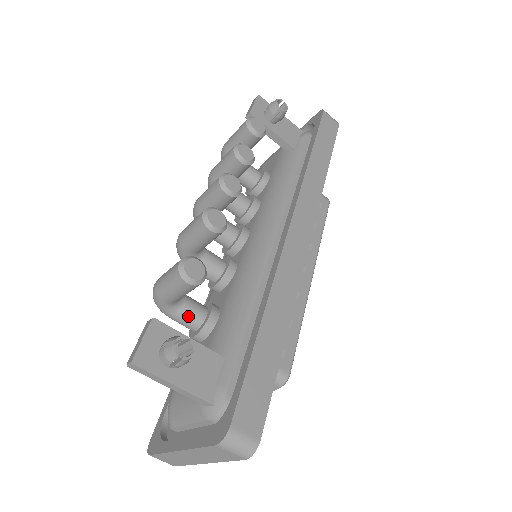
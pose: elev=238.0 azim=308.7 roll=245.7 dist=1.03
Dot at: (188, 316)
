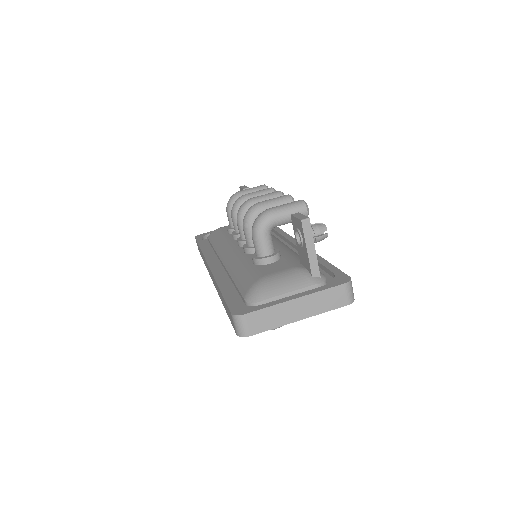
Dot at: (271, 242)
